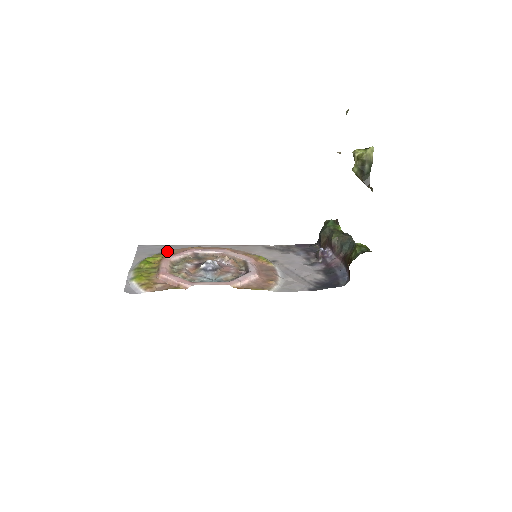
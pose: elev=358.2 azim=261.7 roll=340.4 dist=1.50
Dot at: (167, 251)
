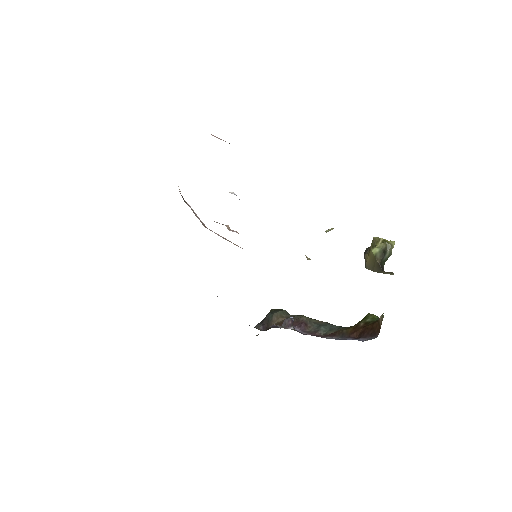
Dot at: occluded
